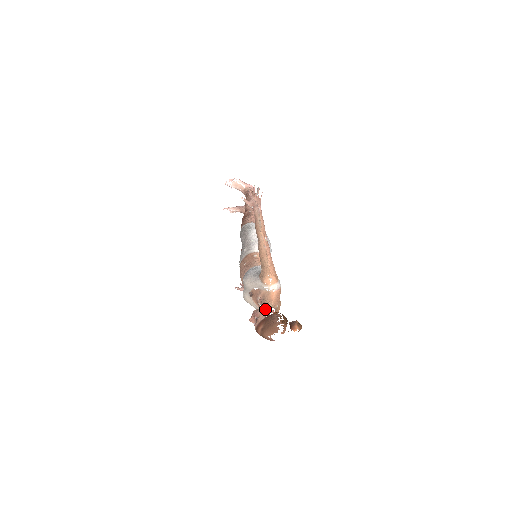
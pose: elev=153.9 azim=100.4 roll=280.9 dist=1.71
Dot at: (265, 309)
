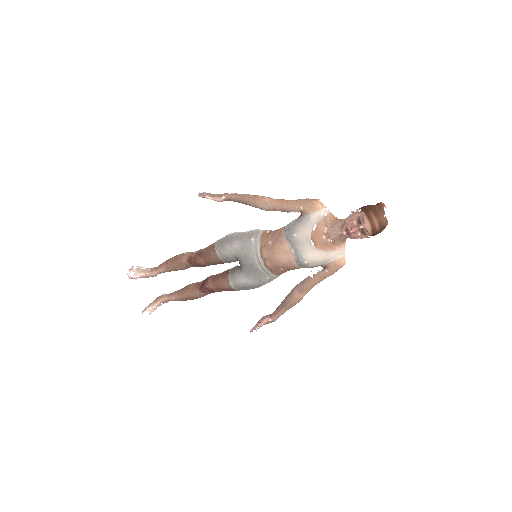
Dot at: (349, 215)
